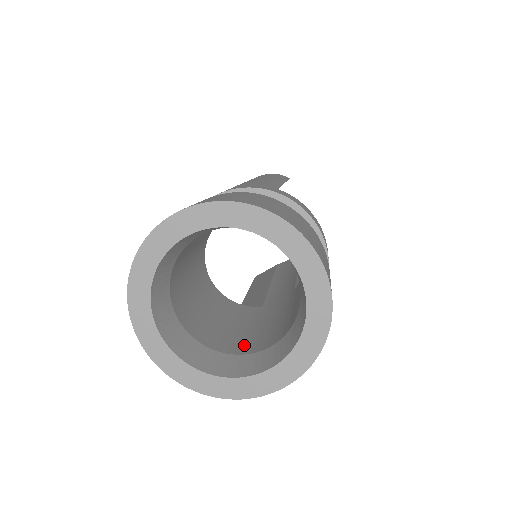
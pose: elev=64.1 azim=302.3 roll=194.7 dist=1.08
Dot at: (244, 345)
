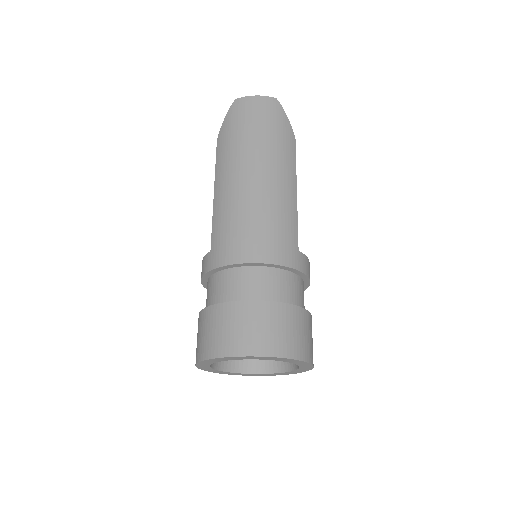
Dot at: occluded
